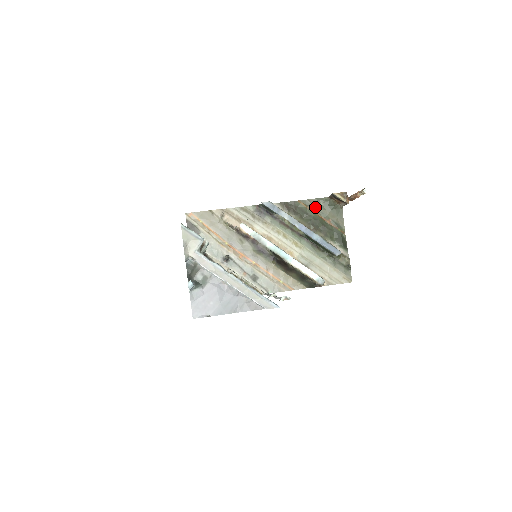
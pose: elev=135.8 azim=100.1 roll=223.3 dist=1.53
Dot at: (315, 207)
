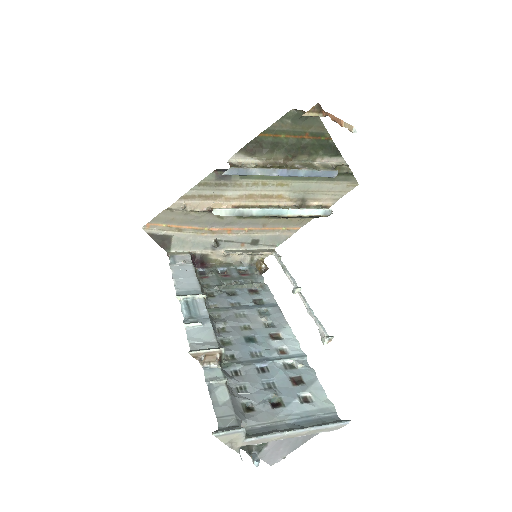
Dot at: (283, 130)
